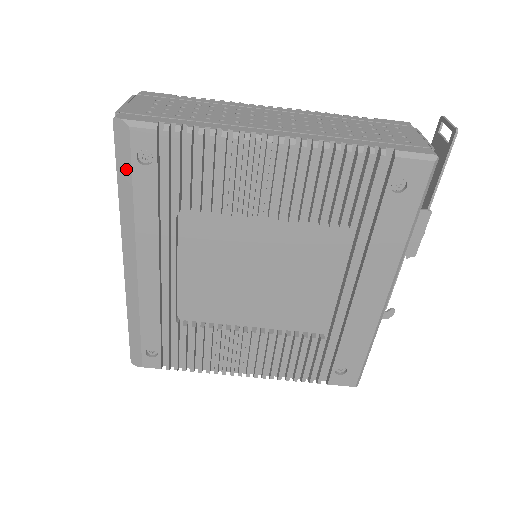
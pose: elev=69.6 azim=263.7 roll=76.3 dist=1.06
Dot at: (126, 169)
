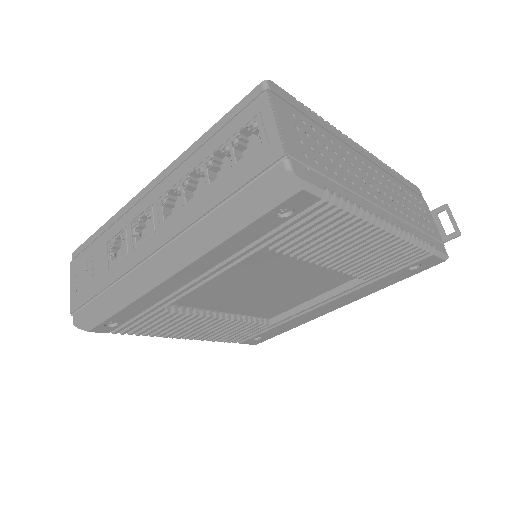
Dot at: (255, 212)
